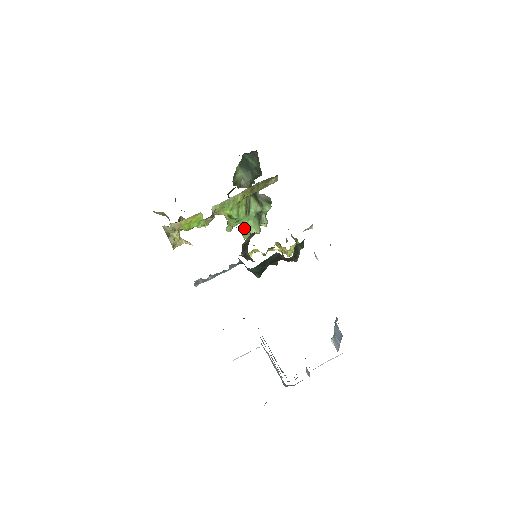
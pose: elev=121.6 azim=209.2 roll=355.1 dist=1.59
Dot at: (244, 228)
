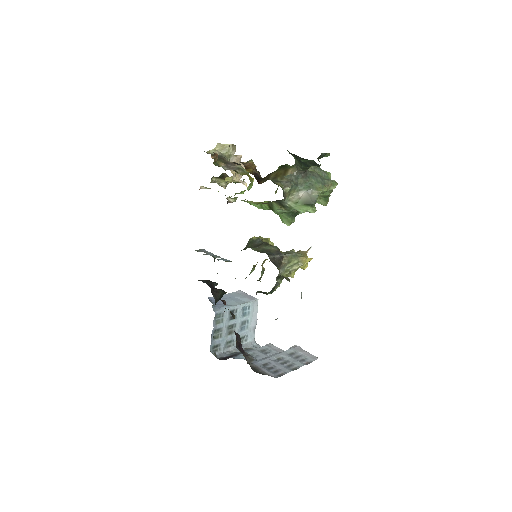
Dot at: (276, 213)
